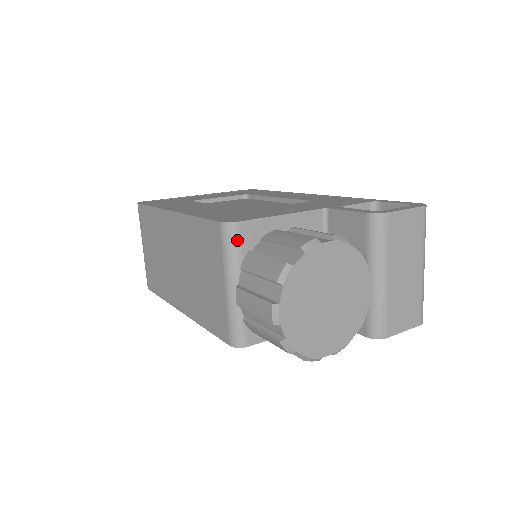
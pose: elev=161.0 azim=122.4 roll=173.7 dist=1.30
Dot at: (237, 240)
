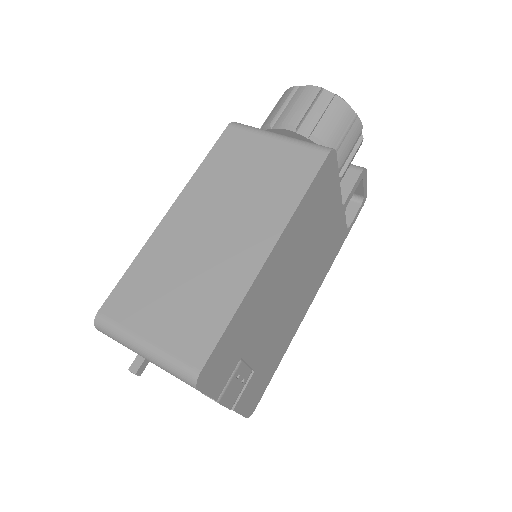
Dot at: occluded
